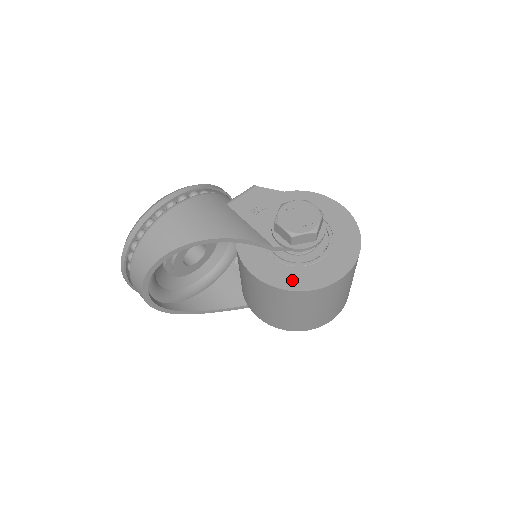
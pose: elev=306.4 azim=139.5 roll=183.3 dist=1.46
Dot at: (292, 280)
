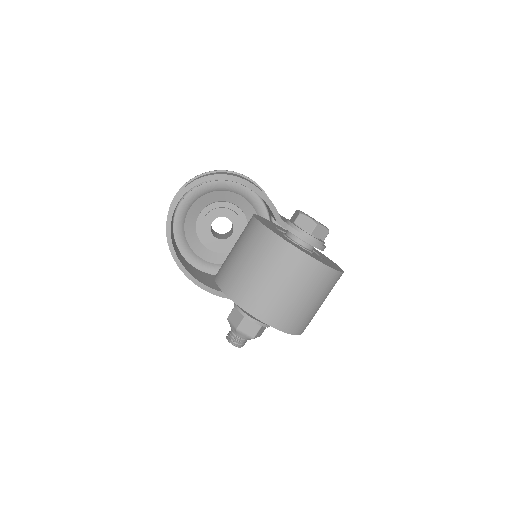
Dot at: (274, 231)
